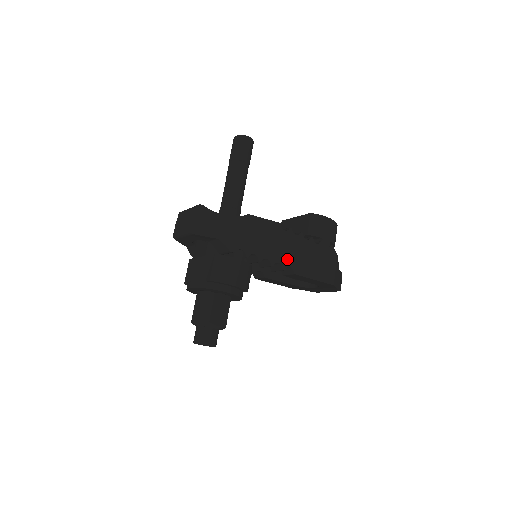
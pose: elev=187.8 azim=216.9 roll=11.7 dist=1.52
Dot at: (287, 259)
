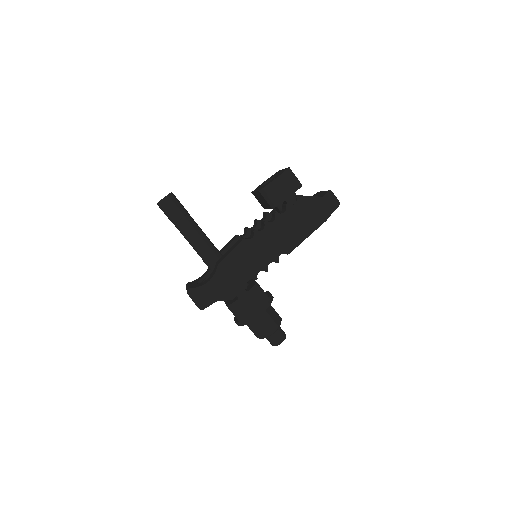
Dot at: (273, 253)
